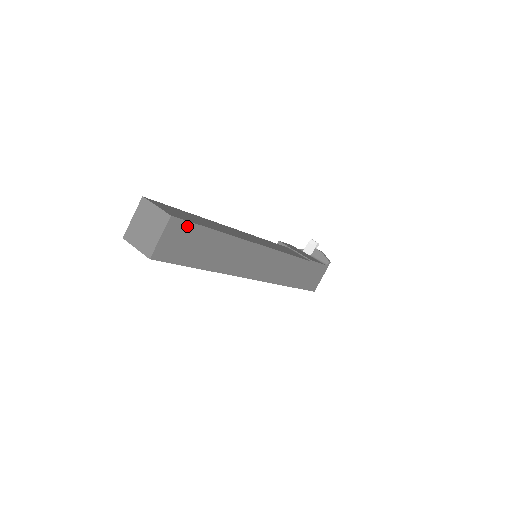
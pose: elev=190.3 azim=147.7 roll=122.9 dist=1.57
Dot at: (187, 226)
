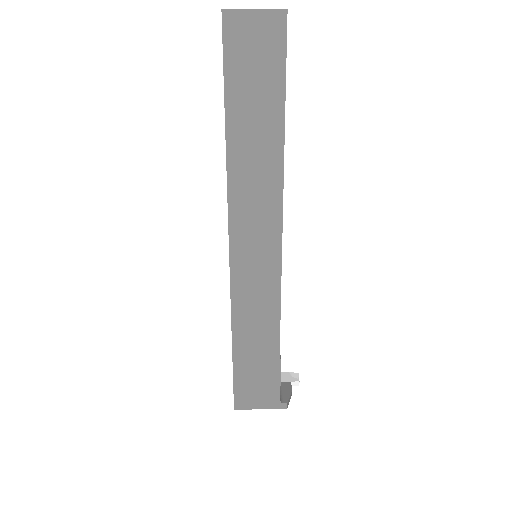
Dot at: (280, 50)
